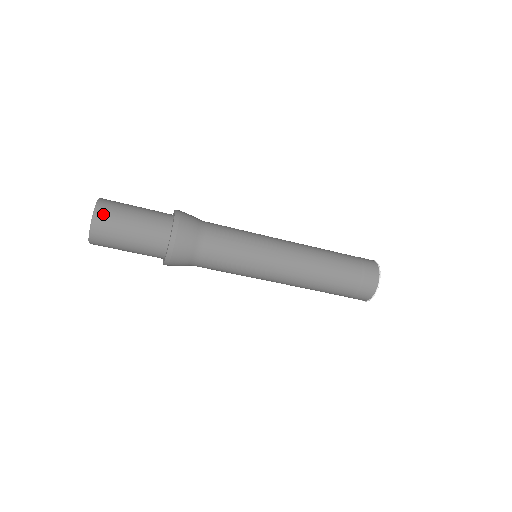
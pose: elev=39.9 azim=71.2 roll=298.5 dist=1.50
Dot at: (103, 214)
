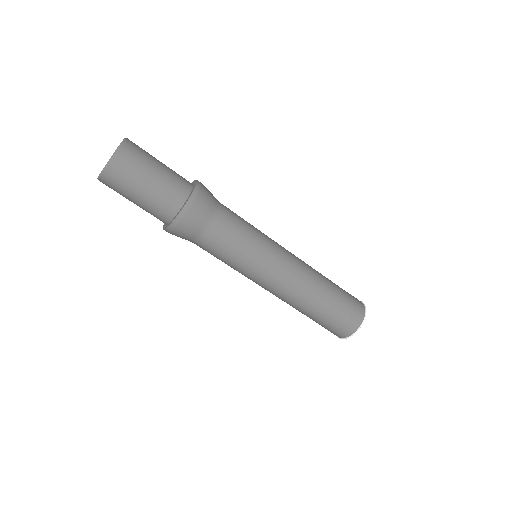
Dot at: (134, 143)
